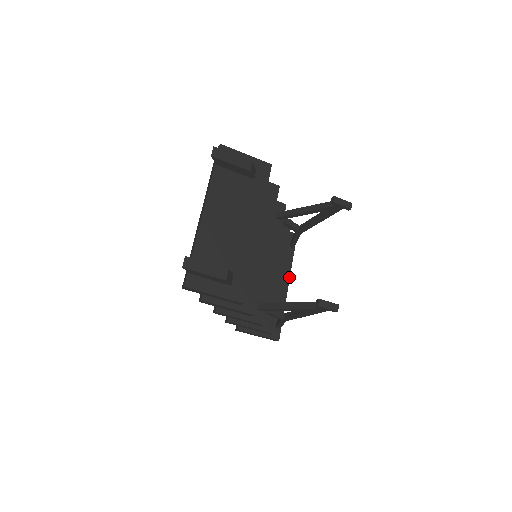
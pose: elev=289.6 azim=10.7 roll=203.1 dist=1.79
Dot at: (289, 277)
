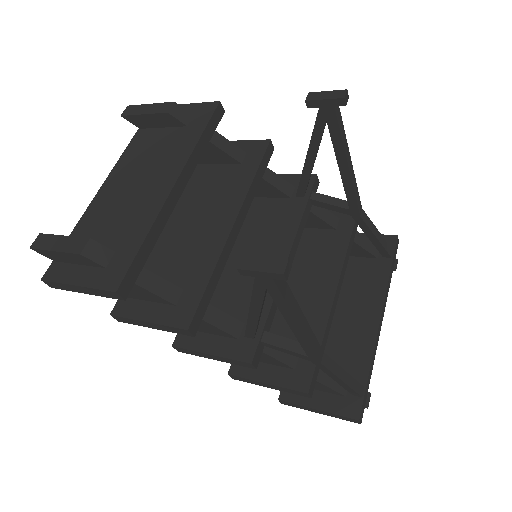
Dot at: (382, 304)
